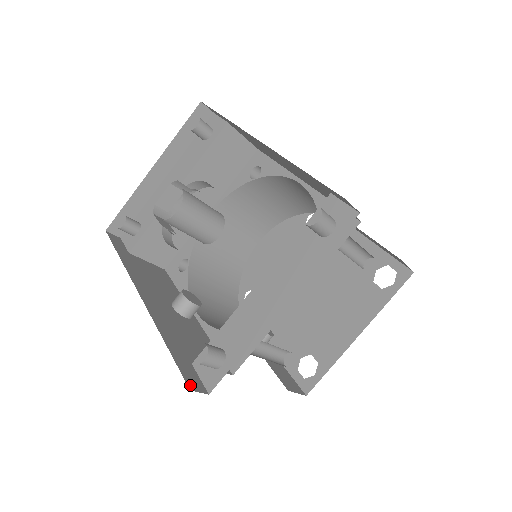
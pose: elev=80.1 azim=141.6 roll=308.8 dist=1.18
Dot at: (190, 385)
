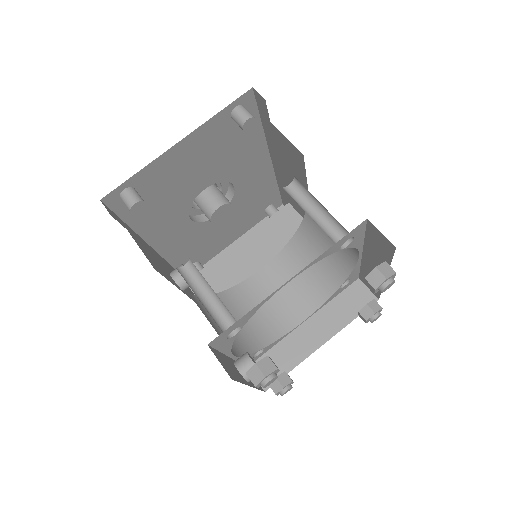
Dot at: (105, 205)
